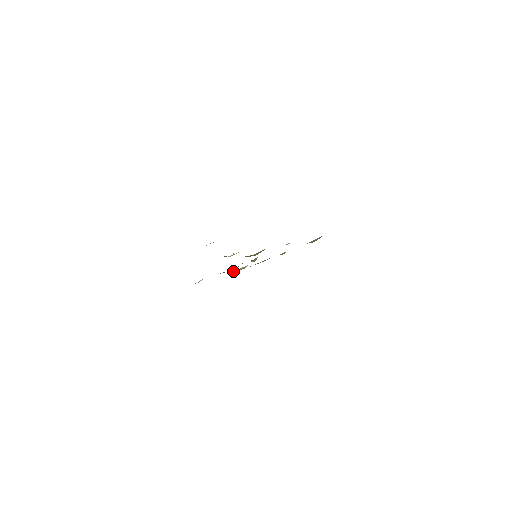
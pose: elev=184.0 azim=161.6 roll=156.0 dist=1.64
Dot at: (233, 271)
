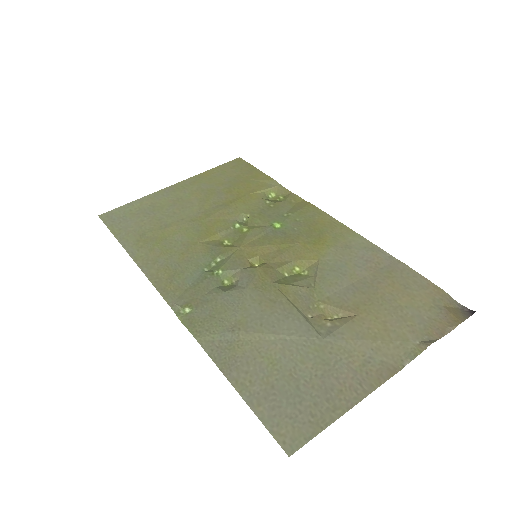
Dot at: (228, 284)
